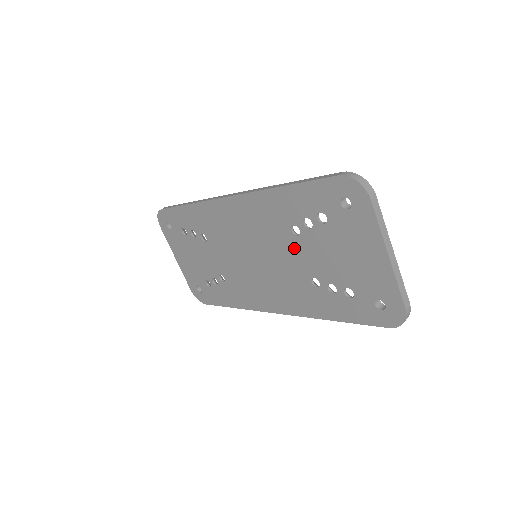
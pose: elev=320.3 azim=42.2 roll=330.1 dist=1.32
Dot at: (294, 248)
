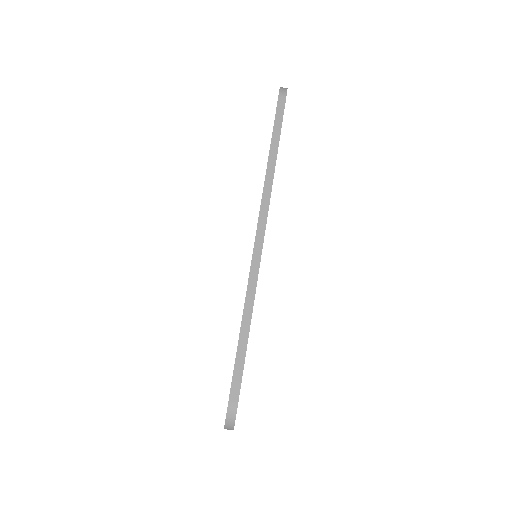
Dot at: occluded
